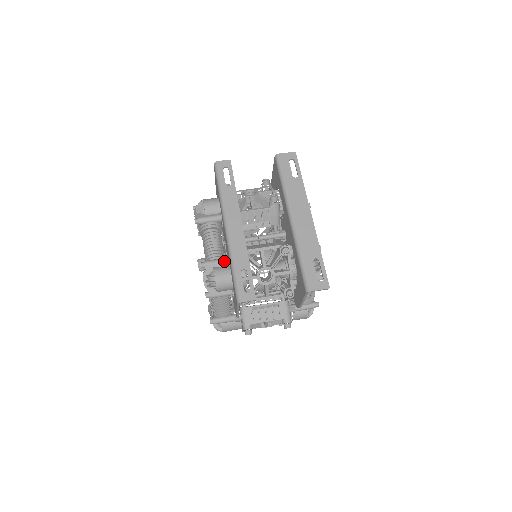
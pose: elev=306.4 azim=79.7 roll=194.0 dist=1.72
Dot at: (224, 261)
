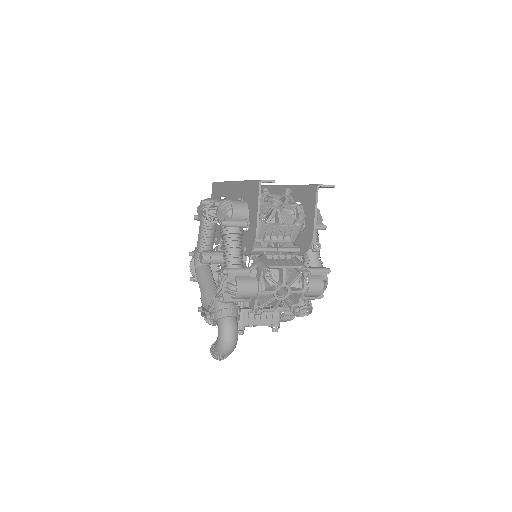
Dot at: occluded
